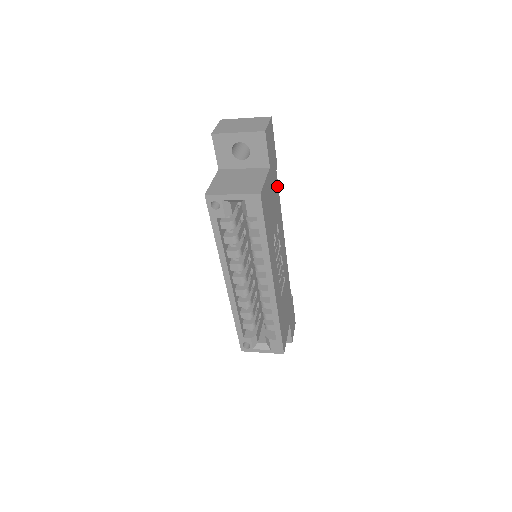
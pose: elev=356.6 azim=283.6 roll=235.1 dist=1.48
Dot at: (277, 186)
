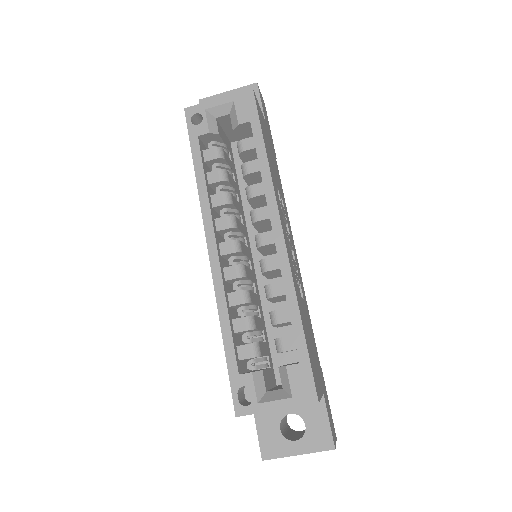
Dot at: (278, 170)
